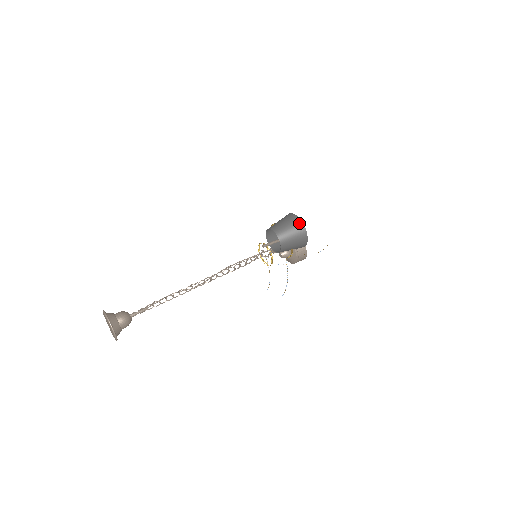
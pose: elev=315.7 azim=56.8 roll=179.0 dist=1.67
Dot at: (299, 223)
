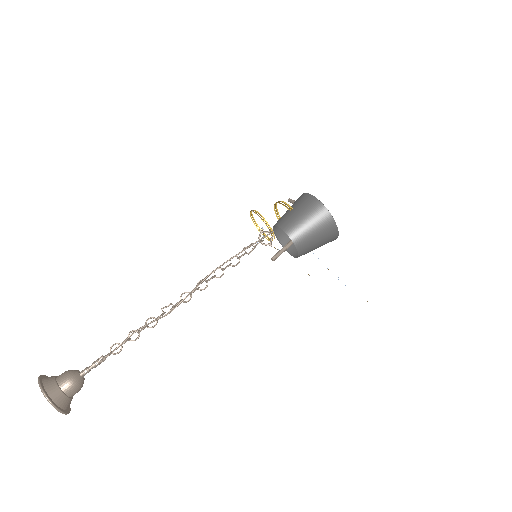
Dot at: (331, 225)
